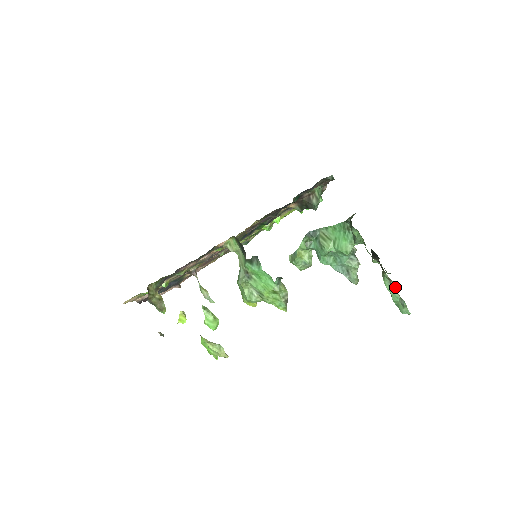
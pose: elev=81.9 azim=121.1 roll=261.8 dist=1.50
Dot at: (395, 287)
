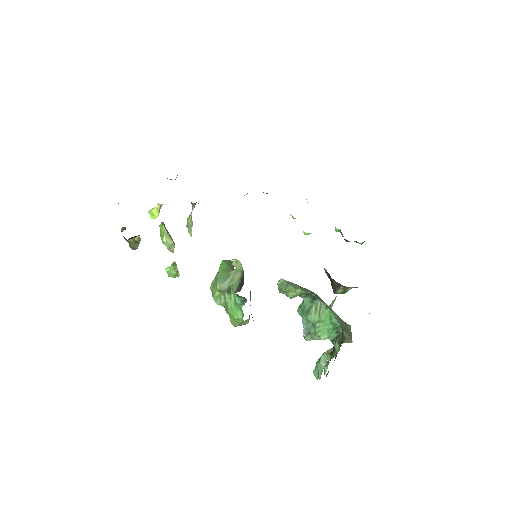
Dot at: (325, 372)
